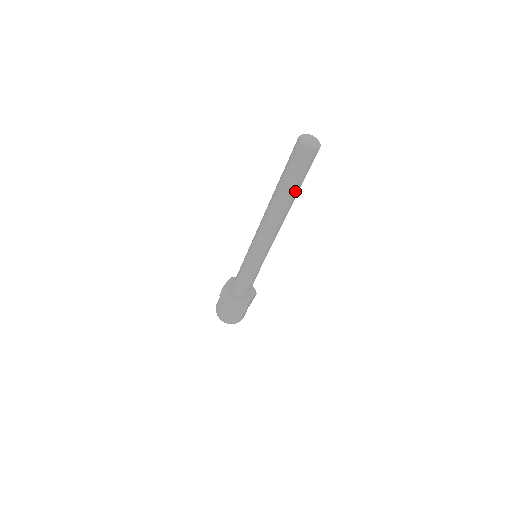
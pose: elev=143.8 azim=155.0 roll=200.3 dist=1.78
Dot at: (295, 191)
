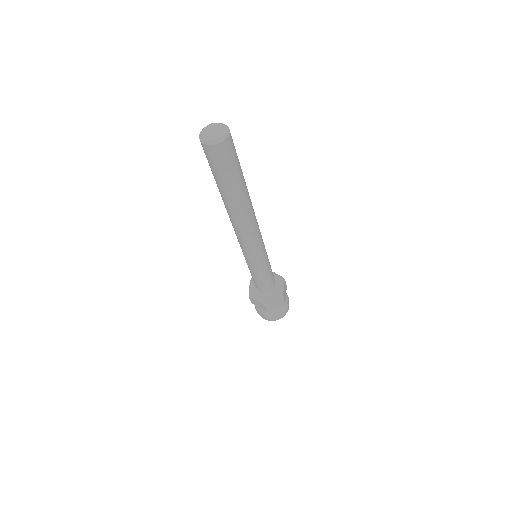
Dot at: (228, 193)
